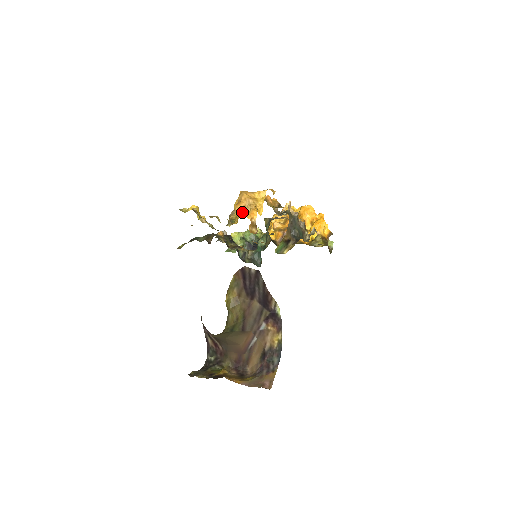
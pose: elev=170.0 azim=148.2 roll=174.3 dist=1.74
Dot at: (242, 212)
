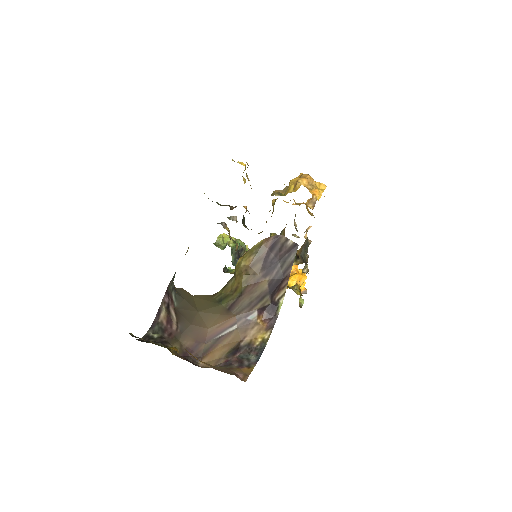
Dot at: (304, 185)
